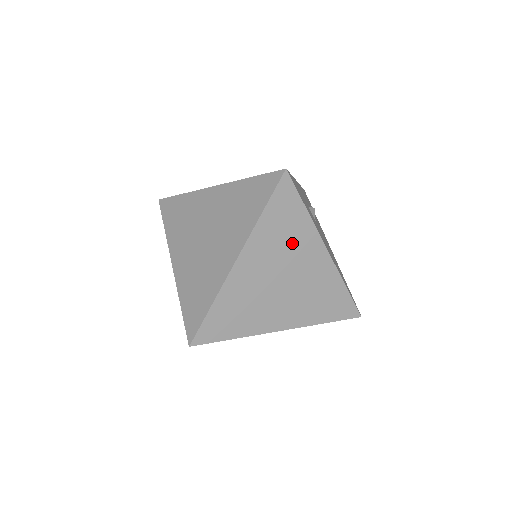
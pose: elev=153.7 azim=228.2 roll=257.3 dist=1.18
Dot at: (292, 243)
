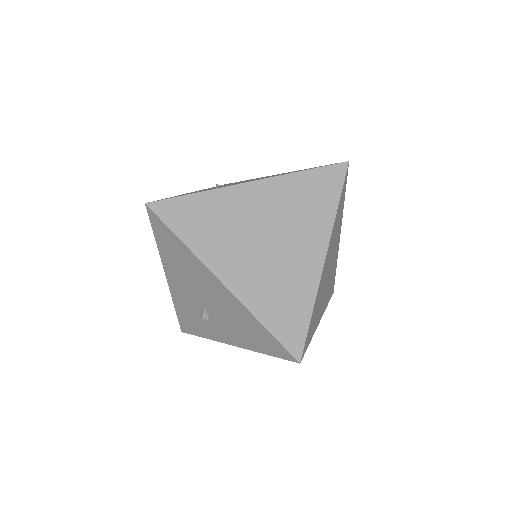
Dot at: (337, 233)
